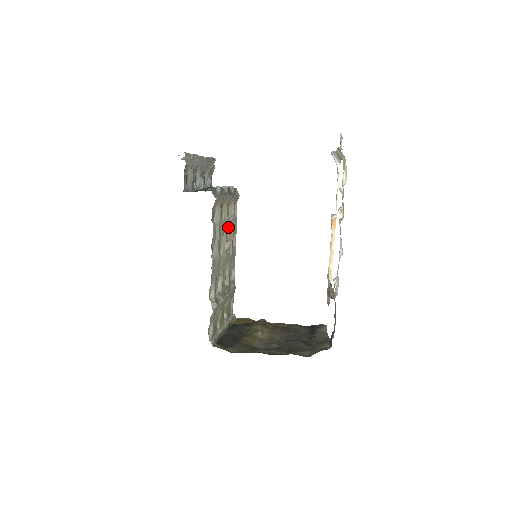
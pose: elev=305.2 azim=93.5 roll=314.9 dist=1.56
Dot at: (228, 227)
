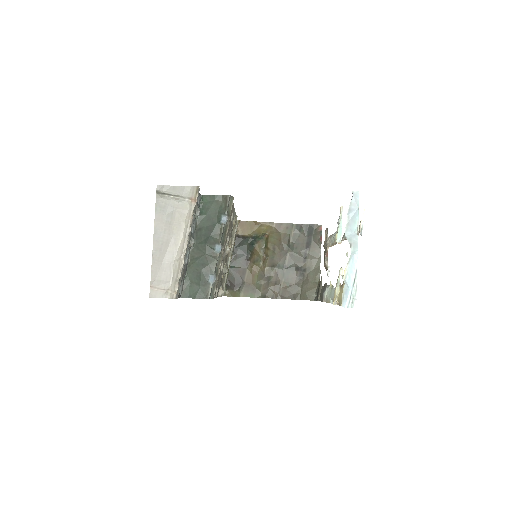
Dot at: occluded
